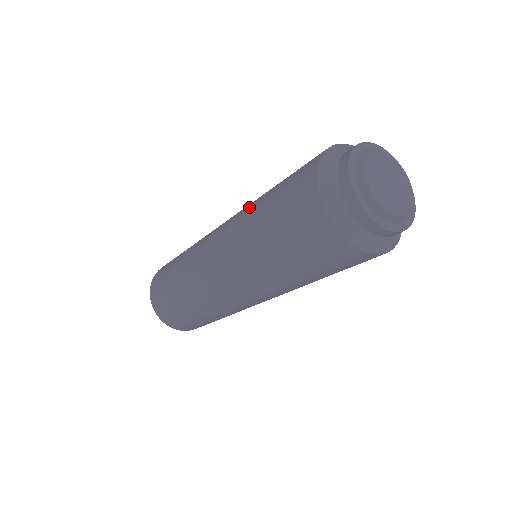
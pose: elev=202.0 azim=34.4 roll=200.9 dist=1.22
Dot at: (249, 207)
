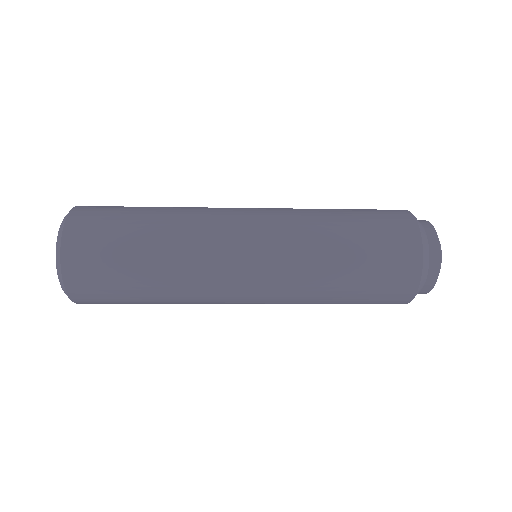
Dot at: (315, 260)
